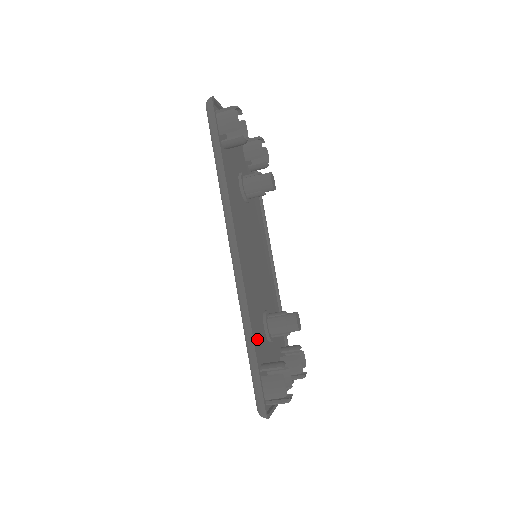
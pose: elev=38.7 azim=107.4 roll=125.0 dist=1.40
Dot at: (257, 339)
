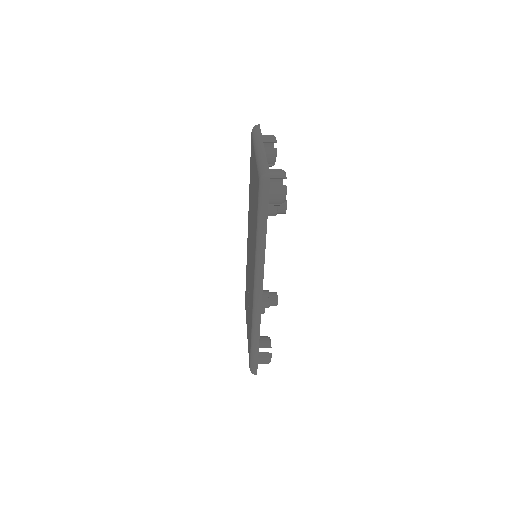
Dot at: occluded
